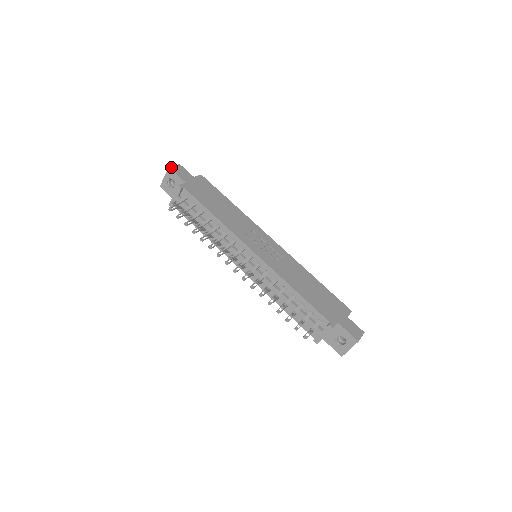
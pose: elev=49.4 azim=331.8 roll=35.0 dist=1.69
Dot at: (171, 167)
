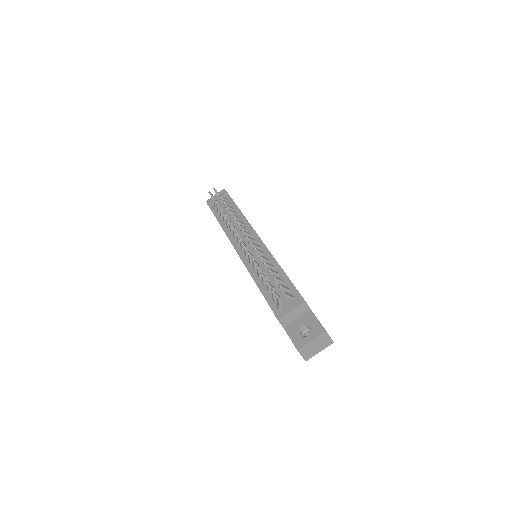
Dot at: occluded
